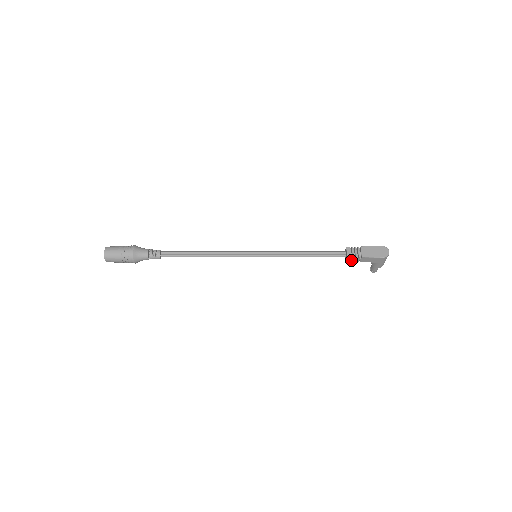
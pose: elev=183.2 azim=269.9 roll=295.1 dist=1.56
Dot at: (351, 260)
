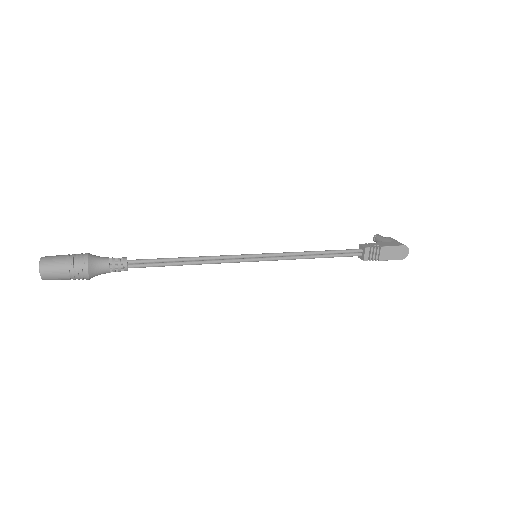
Dot at: occluded
